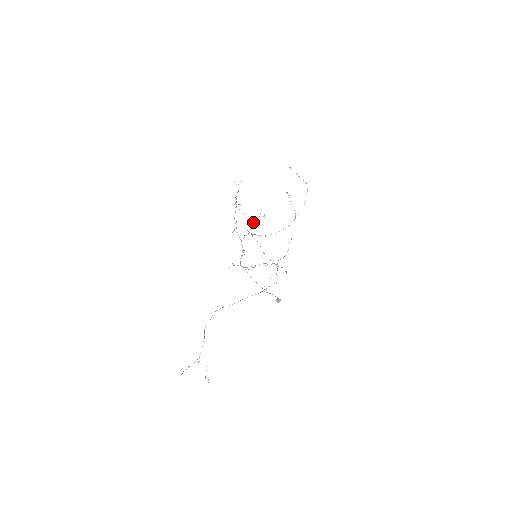
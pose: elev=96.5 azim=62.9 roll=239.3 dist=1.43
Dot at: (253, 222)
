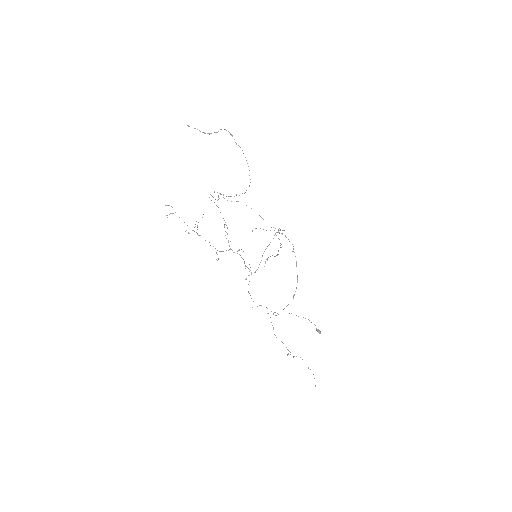
Dot at: occluded
